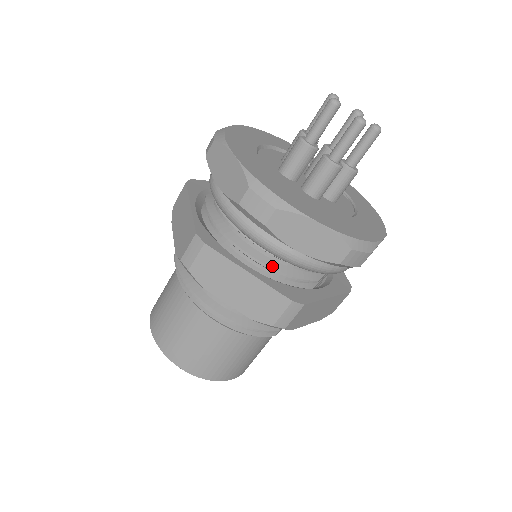
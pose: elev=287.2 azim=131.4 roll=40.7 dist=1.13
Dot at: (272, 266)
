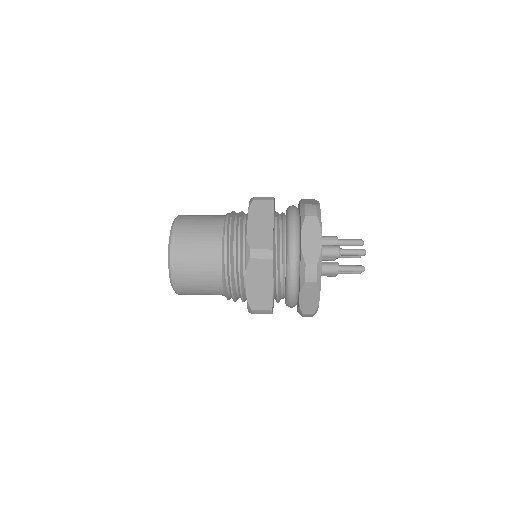
Dot at: (278, 288)
